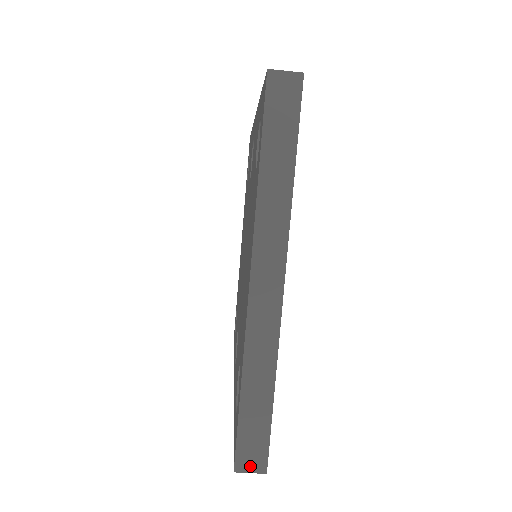
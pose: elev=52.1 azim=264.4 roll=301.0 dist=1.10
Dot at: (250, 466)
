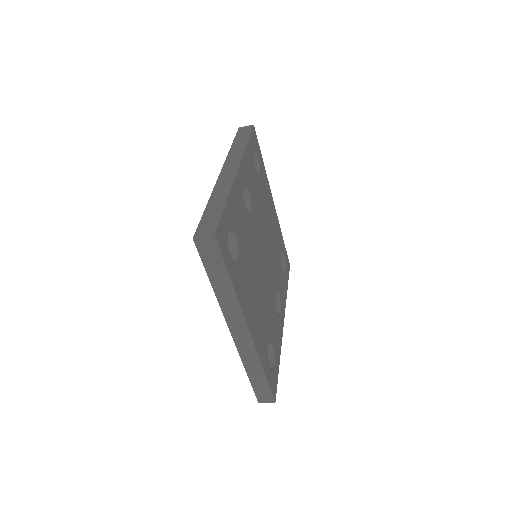
Dot at: (266, 401)
